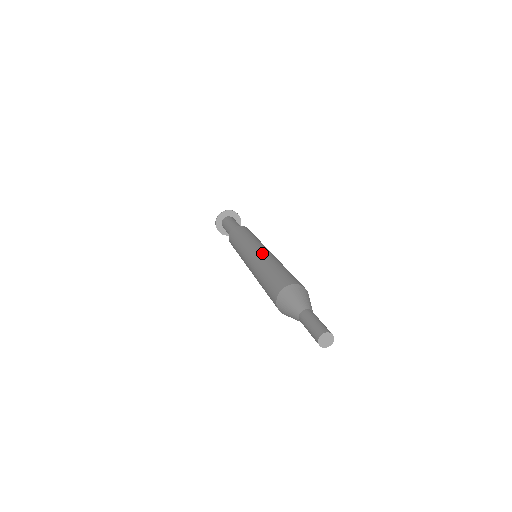
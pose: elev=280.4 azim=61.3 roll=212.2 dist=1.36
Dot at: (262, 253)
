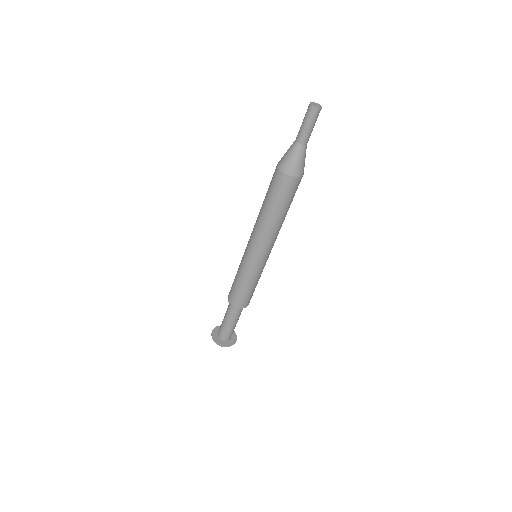
Dot at: occluded
